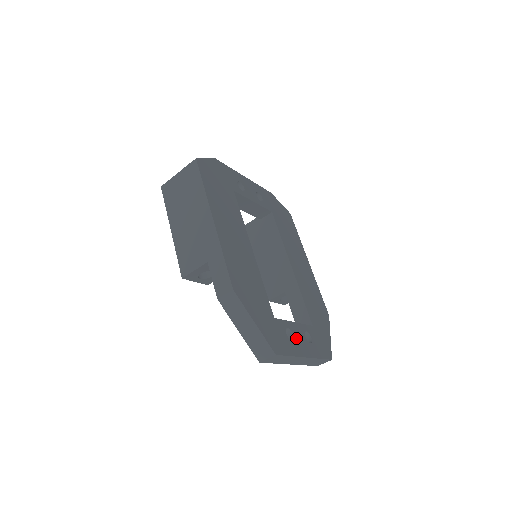
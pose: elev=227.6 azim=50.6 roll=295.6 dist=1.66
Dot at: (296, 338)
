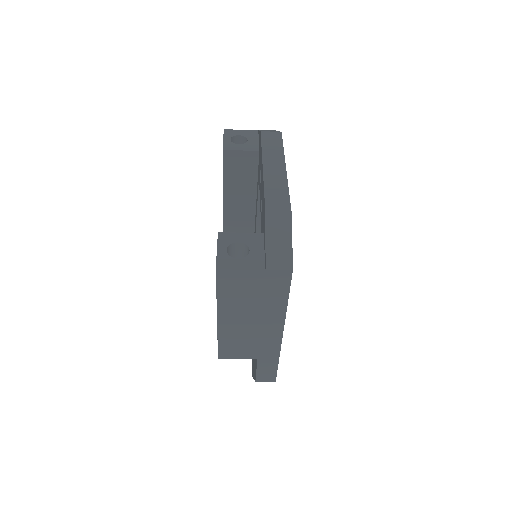
Dot at: occluded
